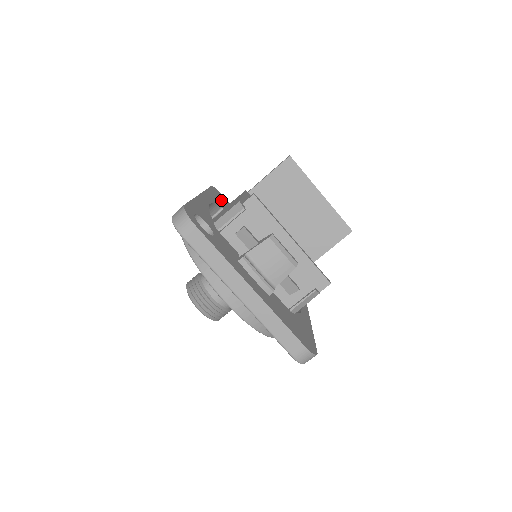
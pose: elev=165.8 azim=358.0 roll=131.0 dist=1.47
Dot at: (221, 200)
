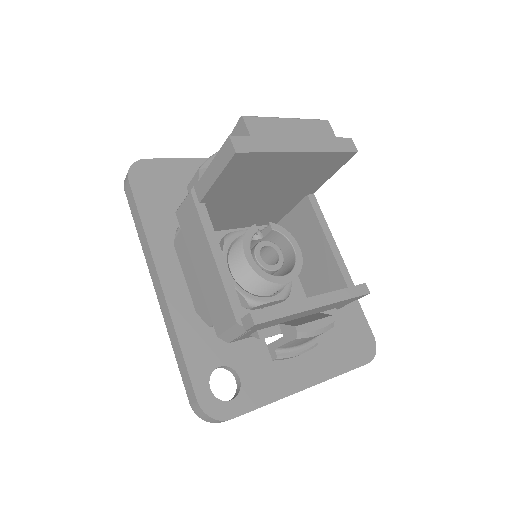
Dot at: (158, 195)
